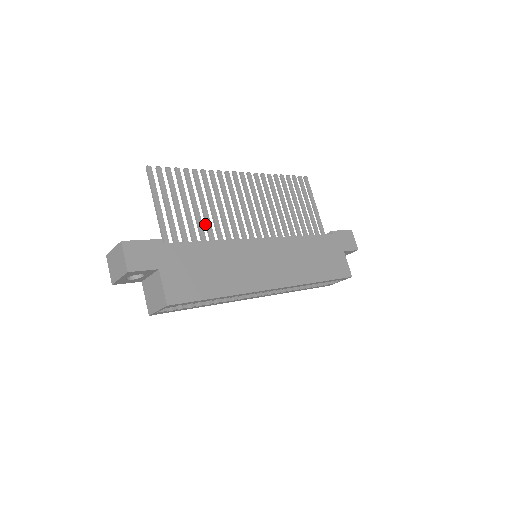
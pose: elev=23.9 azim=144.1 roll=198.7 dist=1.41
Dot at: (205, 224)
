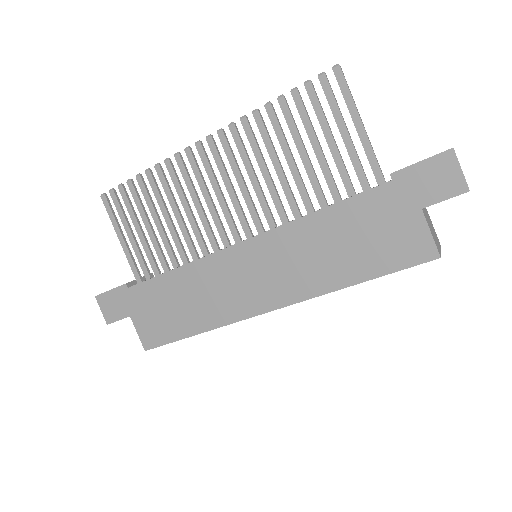
Dot at: (175, 240)
